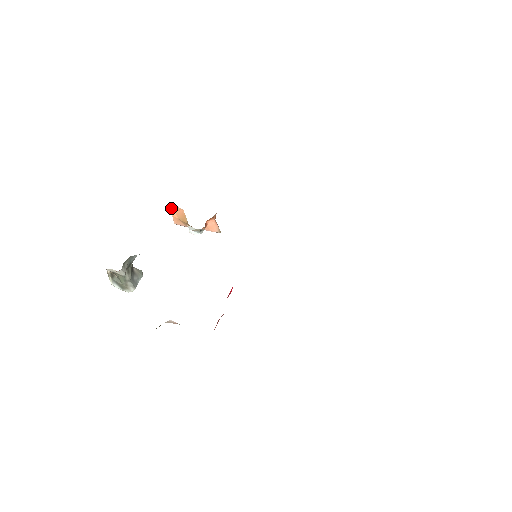
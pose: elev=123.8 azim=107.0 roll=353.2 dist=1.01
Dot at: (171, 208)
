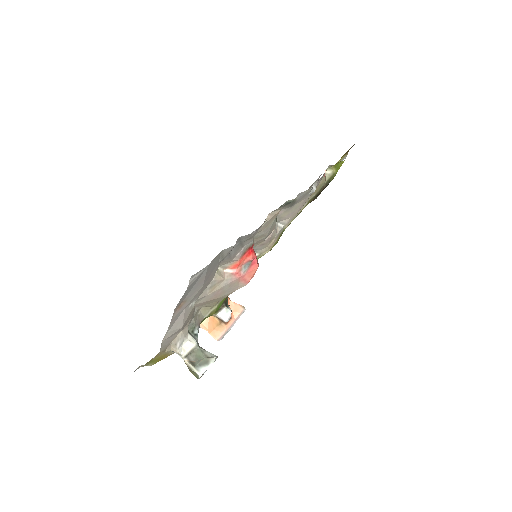
Dot at: (203, 328)
